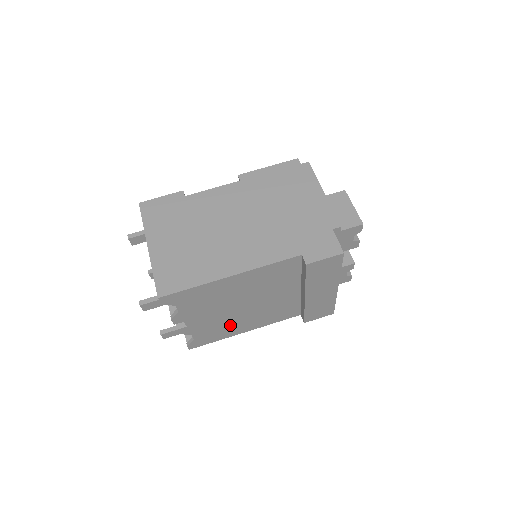
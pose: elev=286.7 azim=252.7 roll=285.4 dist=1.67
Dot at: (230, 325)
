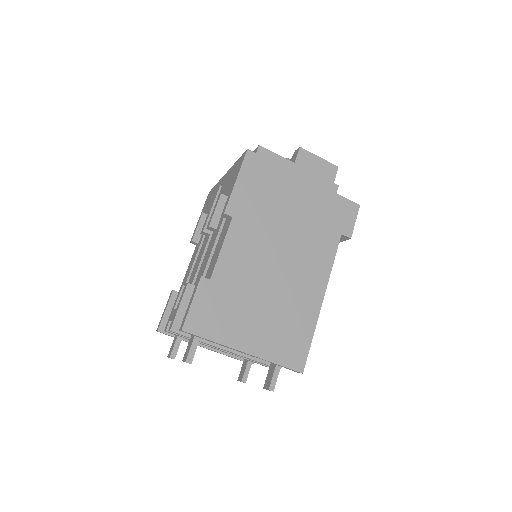
Dot at: occluded
